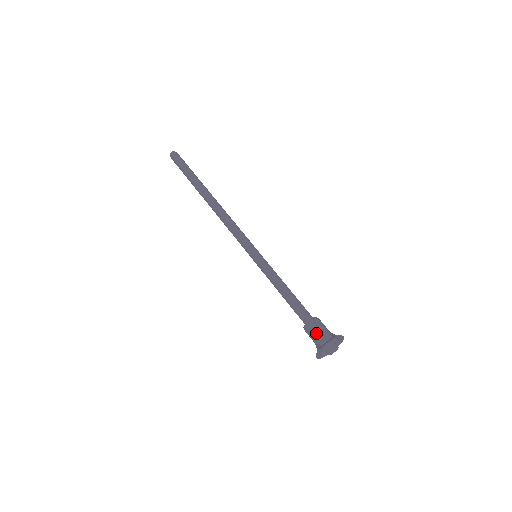
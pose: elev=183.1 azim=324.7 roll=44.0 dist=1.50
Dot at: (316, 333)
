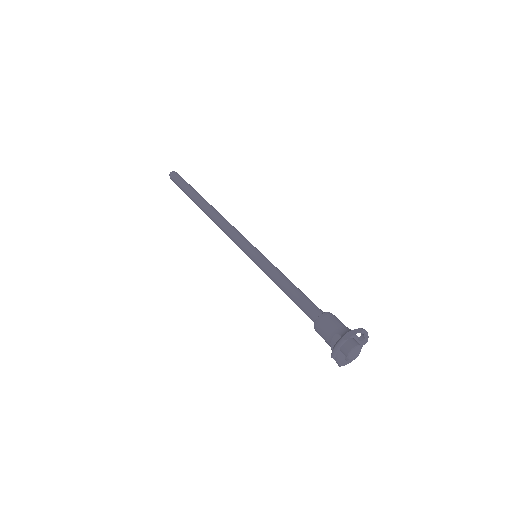
Dot at: (325, 336)
